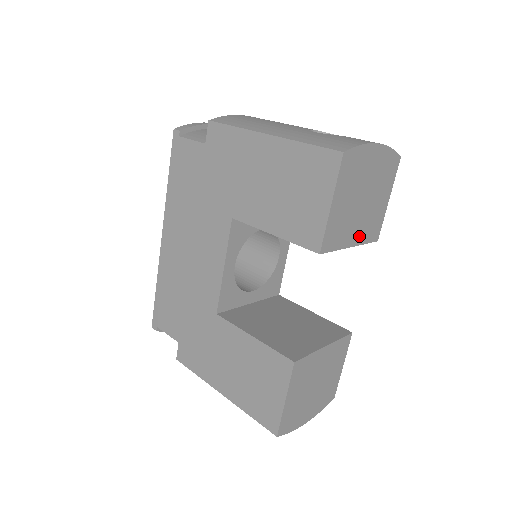
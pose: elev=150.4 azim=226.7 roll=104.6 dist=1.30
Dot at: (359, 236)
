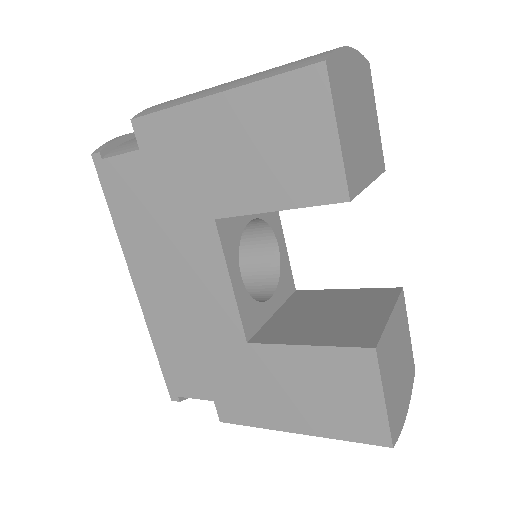
Dot at: (371, 169)
